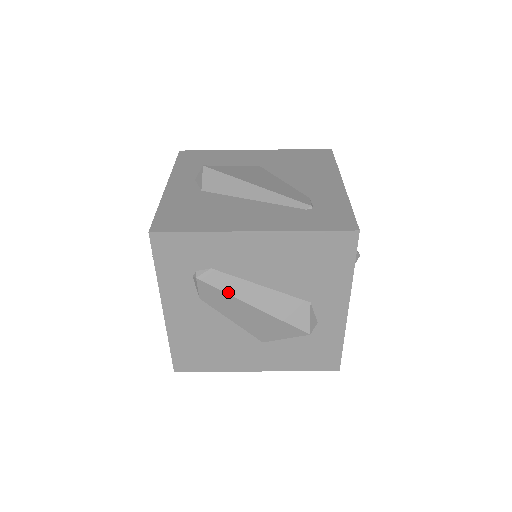
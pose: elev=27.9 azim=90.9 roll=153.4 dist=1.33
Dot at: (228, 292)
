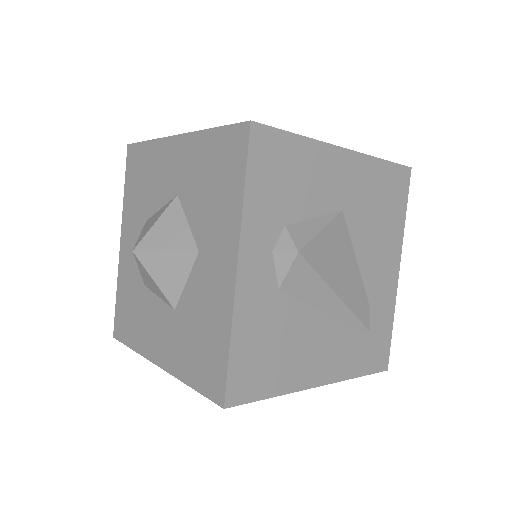
Dot at: occluded
